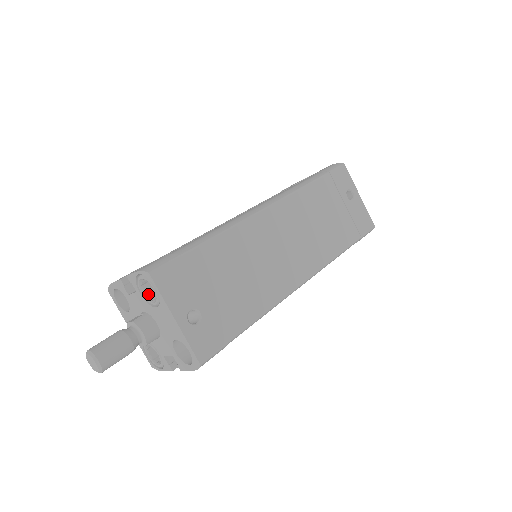
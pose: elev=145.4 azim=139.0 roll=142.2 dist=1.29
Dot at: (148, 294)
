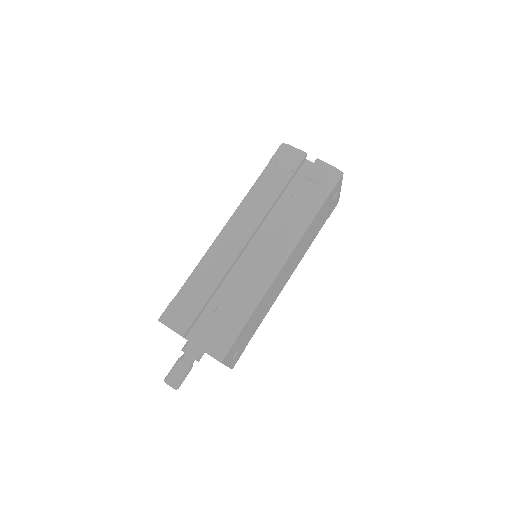
Dot at: occluded
